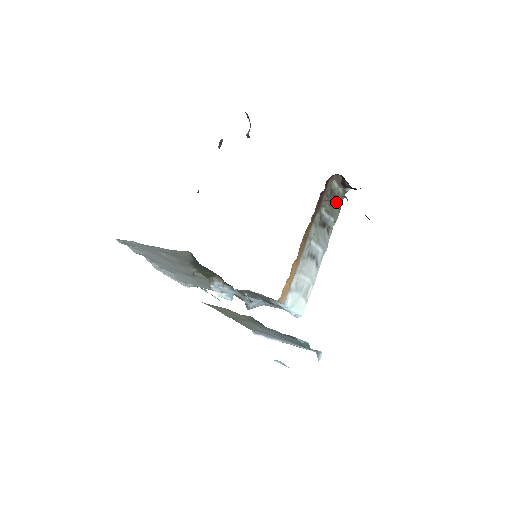
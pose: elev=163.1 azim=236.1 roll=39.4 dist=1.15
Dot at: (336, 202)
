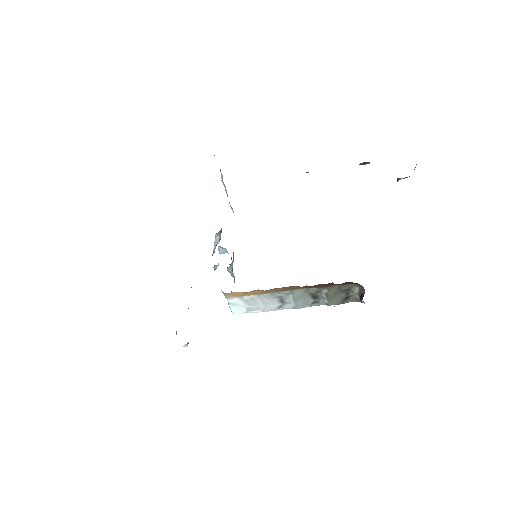
Dot at: (344, 297)
